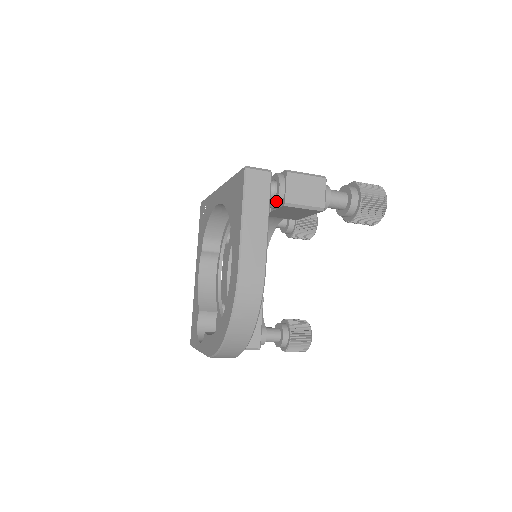
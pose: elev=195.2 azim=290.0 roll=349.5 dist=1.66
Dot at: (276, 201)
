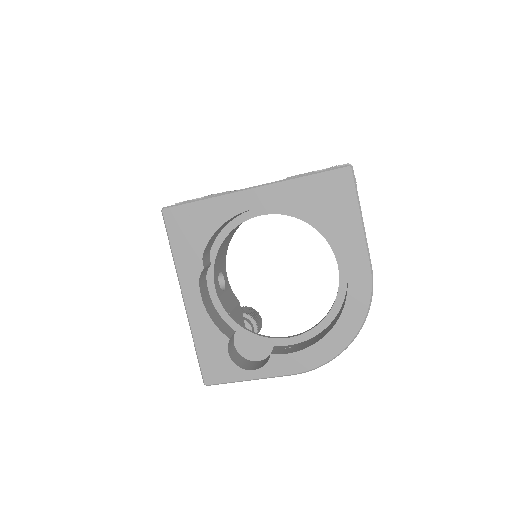
Dot at: occluded
